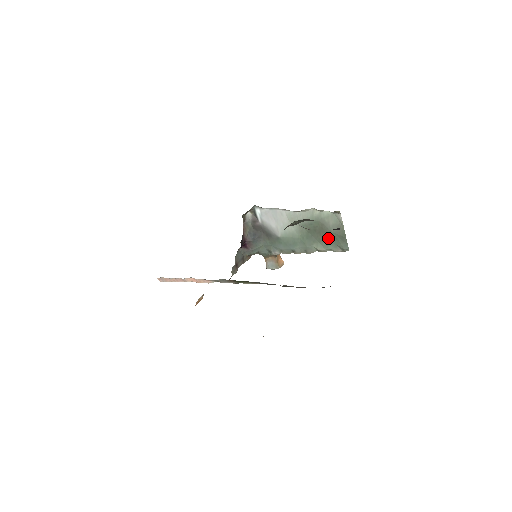
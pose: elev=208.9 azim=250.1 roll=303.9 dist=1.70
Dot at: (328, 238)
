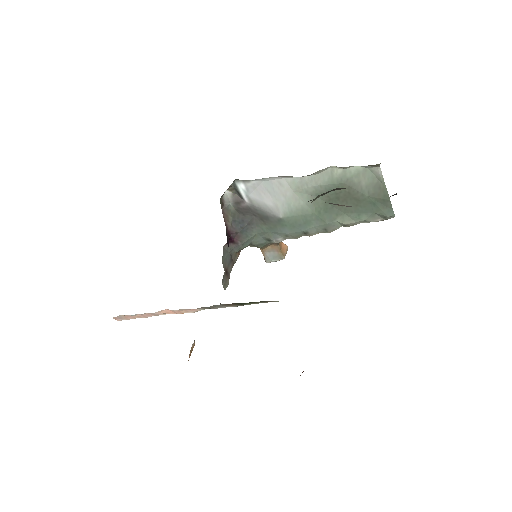
Dot at: (360, 205)
